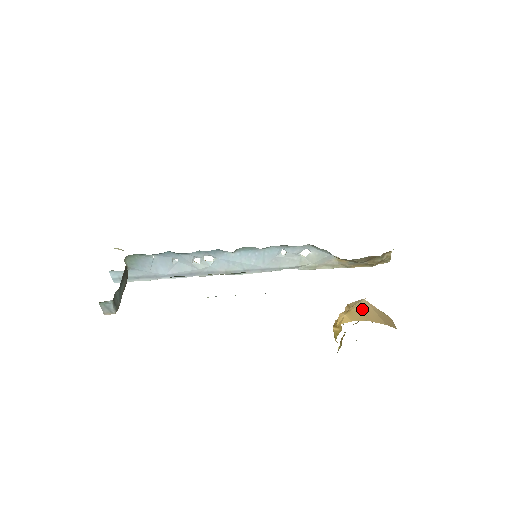
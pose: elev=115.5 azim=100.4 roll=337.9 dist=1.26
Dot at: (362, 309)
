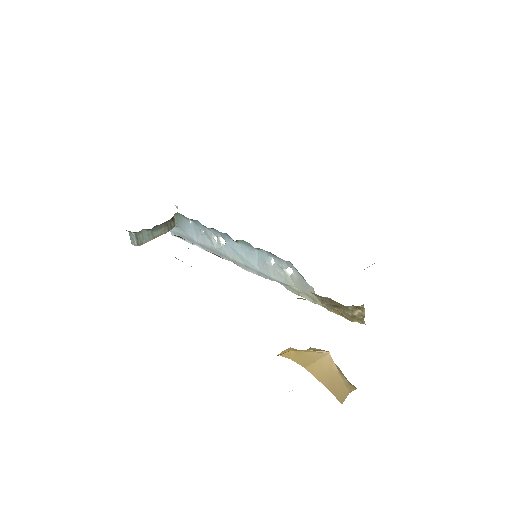
Dot at: (314, 357)
